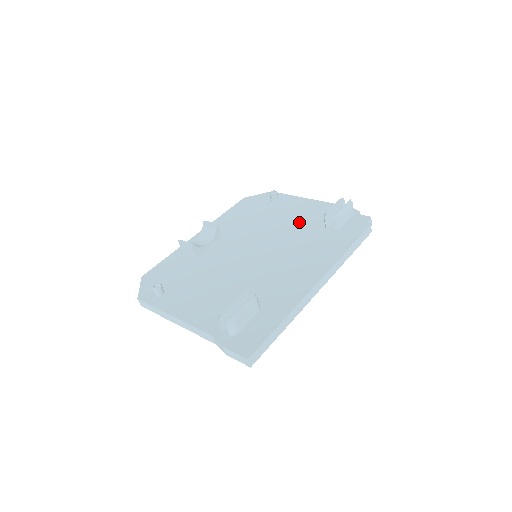
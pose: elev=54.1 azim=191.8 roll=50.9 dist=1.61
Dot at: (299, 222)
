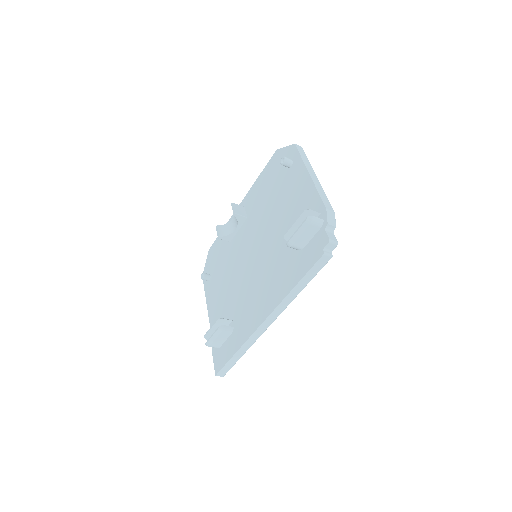
Dot at: (287, 220)
